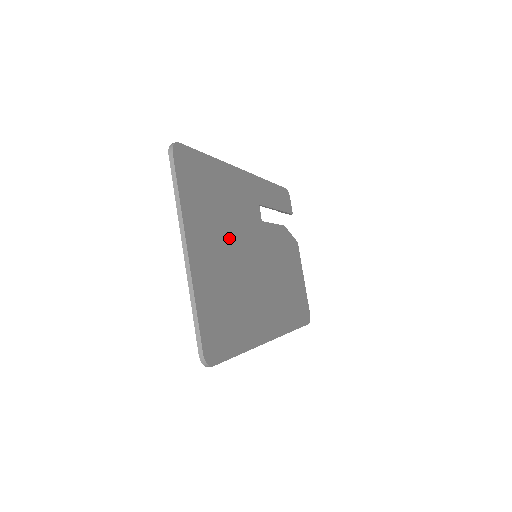
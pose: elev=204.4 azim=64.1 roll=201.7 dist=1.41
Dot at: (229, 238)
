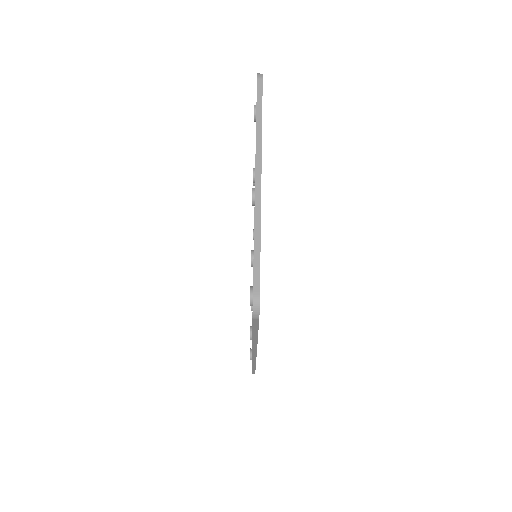
Dot at: occluded
